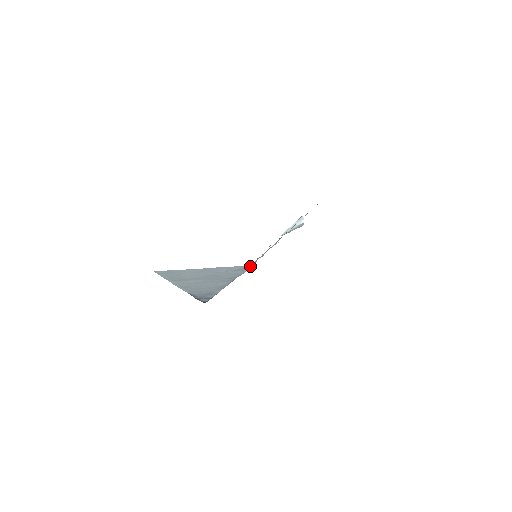
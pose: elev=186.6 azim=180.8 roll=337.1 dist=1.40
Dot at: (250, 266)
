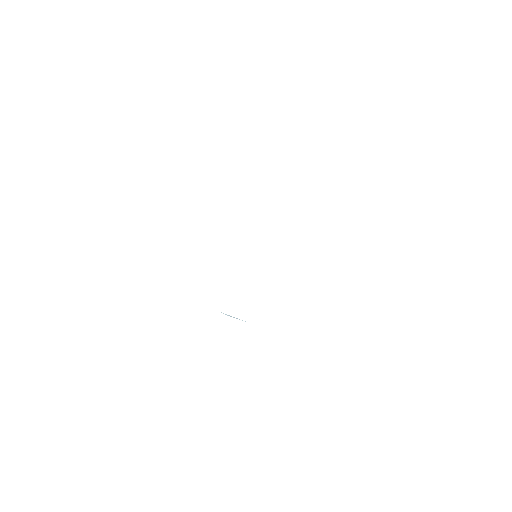
Dot at: occluded
